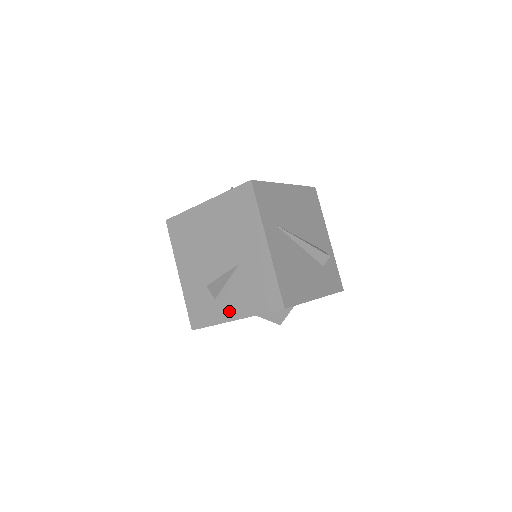
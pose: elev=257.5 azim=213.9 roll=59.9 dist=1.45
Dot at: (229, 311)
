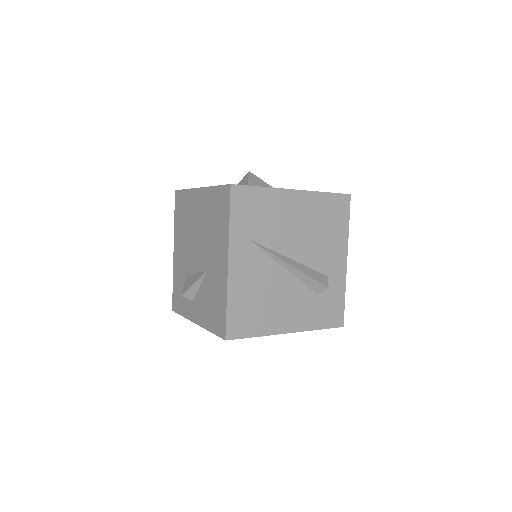
Dot at: (194, 312)
